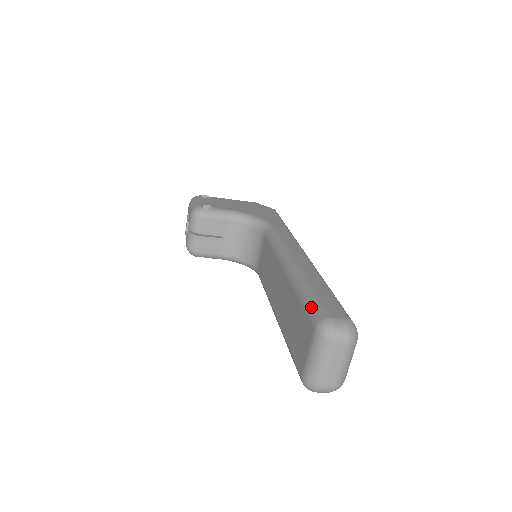
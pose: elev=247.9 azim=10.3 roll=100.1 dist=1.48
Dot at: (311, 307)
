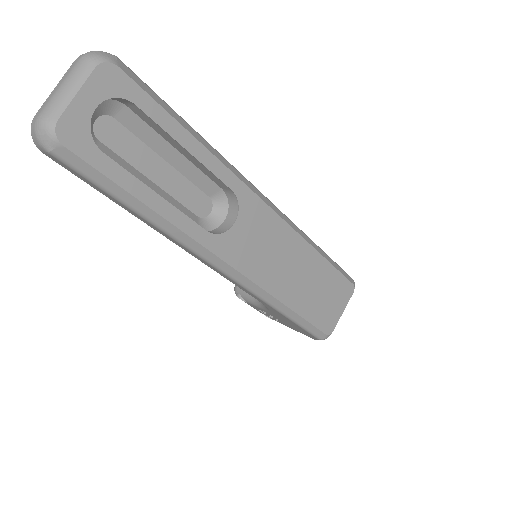
Dot at: occluded
